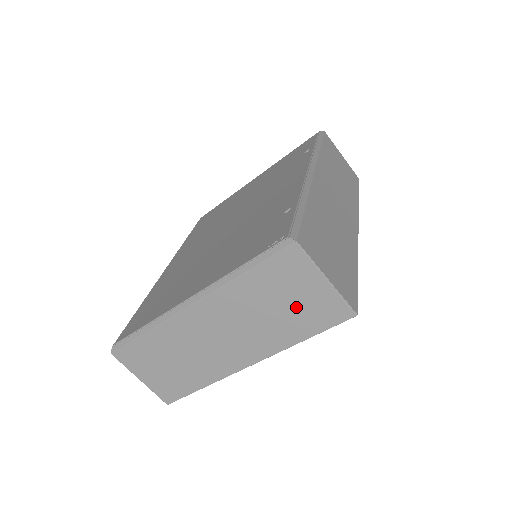
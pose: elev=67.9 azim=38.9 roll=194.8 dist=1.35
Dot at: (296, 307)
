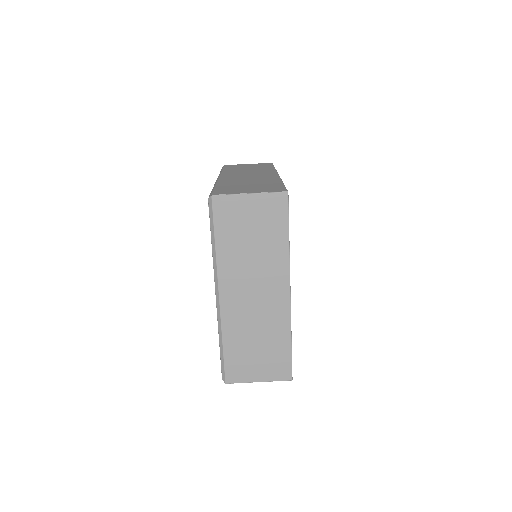
Dot at: (259, 227)
